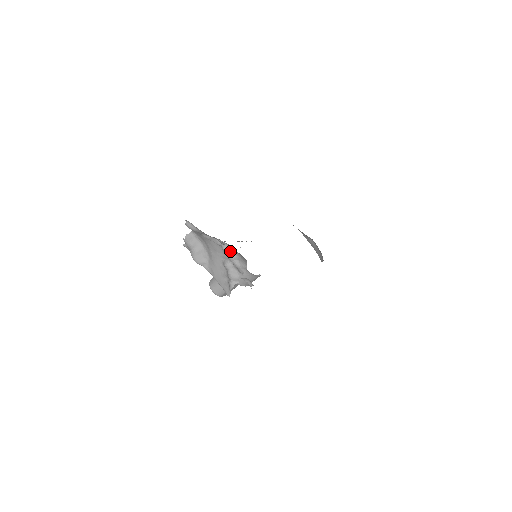
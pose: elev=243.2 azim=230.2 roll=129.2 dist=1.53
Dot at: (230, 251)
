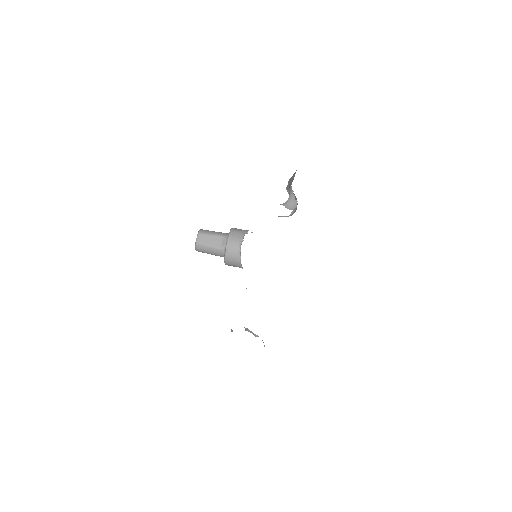
Dot at: occluded
